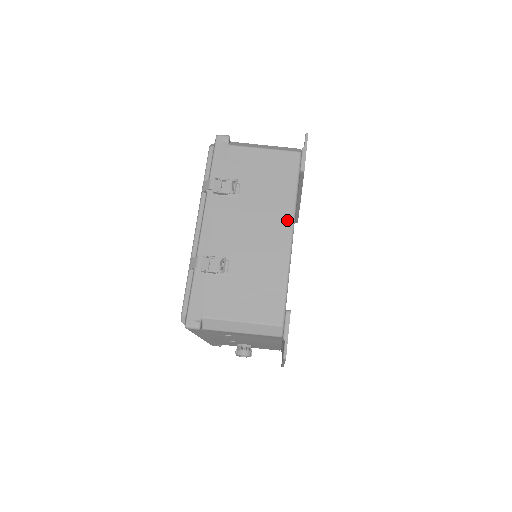
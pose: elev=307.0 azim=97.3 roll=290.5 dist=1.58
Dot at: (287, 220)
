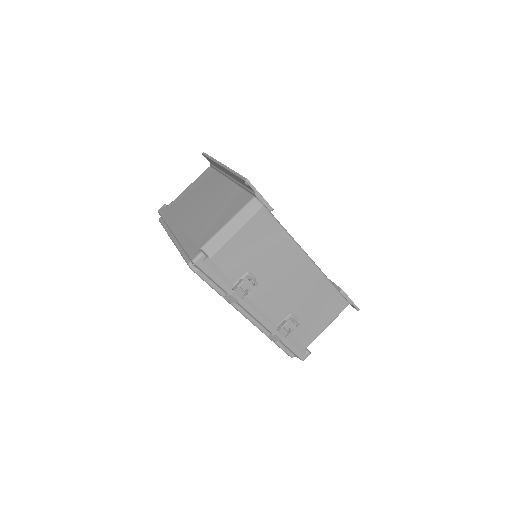
Dot at: (300, 257)
